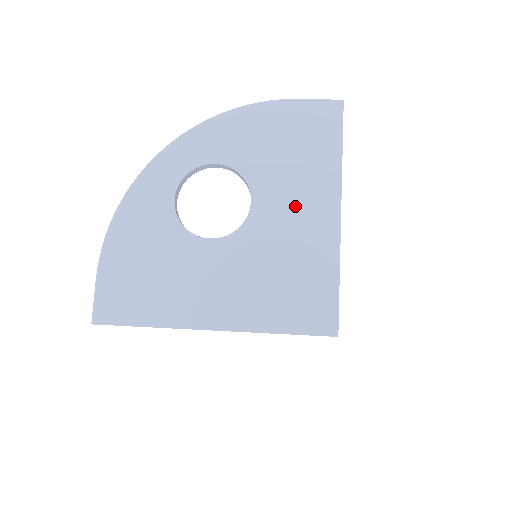
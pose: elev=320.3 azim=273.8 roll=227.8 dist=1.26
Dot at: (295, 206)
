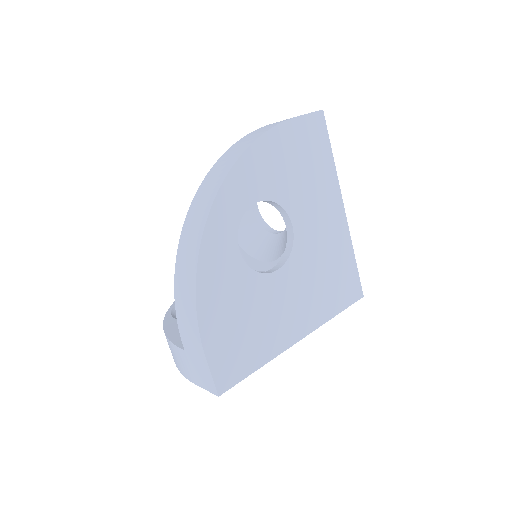
Dot at: (319, 215)
